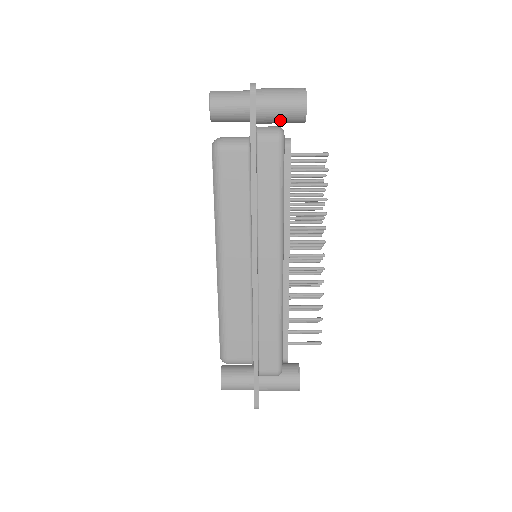
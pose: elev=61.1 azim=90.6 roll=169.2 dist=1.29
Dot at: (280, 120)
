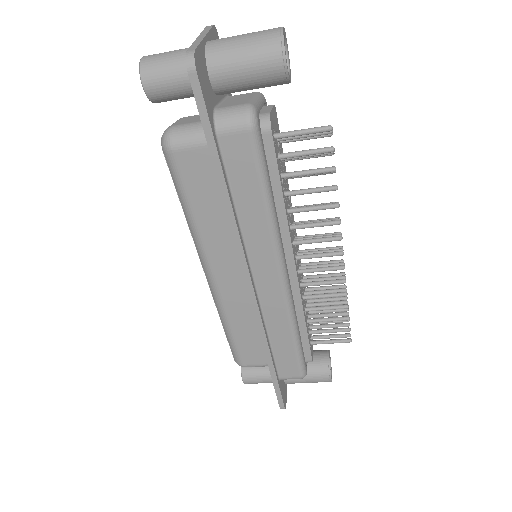
Dot at: (251, 88)
